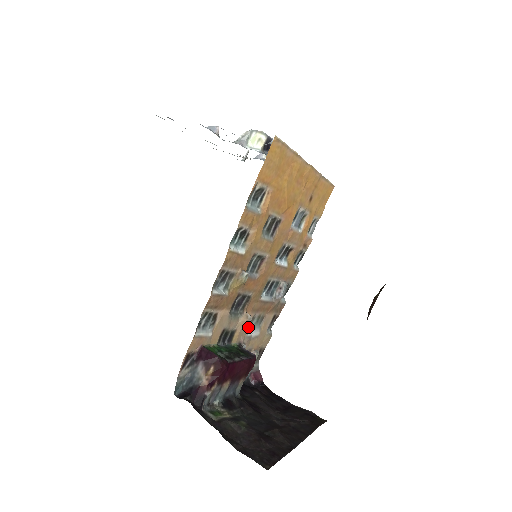
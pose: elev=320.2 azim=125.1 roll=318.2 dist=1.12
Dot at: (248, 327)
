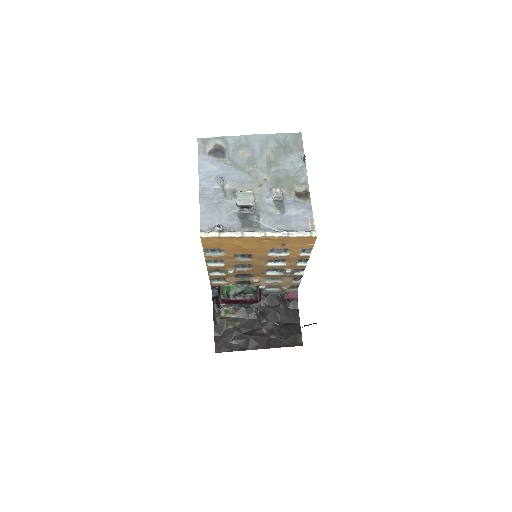
Dot at: (266, 280)
